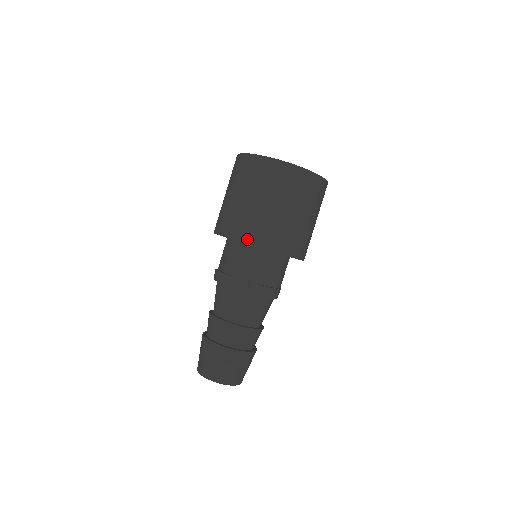
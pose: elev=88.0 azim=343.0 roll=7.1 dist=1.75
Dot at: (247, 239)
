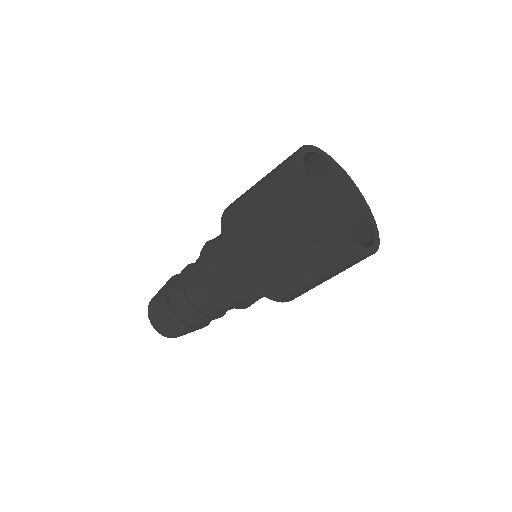
Dot at: (234, 256)
